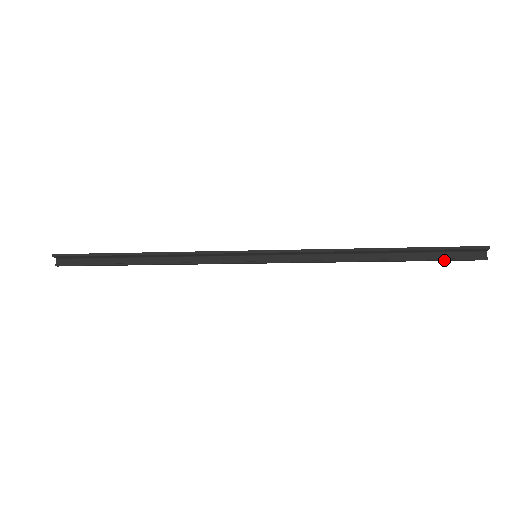
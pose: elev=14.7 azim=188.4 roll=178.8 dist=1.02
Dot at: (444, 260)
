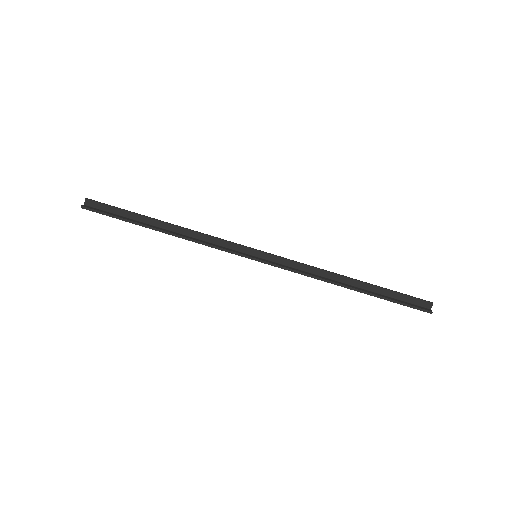
Dot at: (401, 303)
